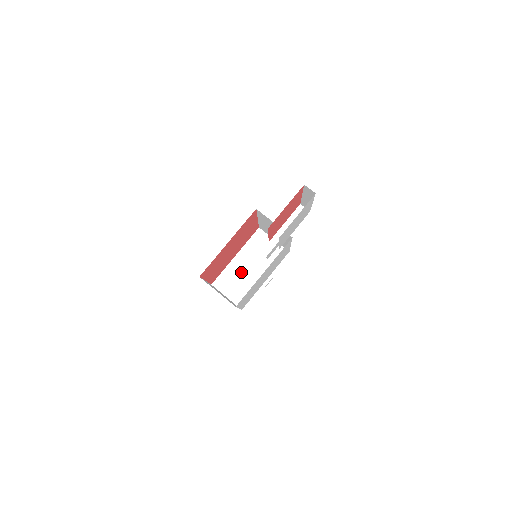
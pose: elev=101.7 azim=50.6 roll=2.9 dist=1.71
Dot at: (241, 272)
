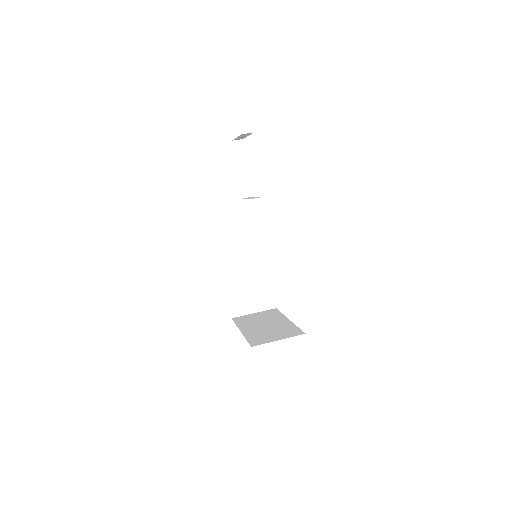
Dot at: (262, 330)
